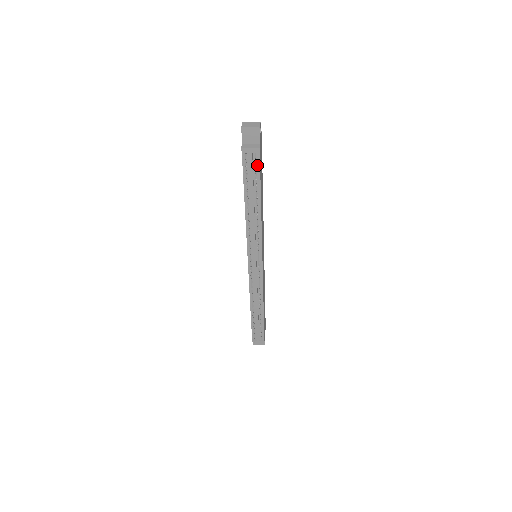
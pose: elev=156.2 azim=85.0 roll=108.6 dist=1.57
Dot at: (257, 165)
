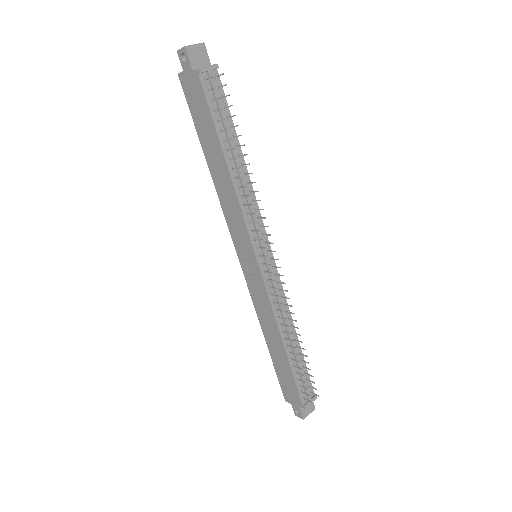
Dot at: (221, 93)
